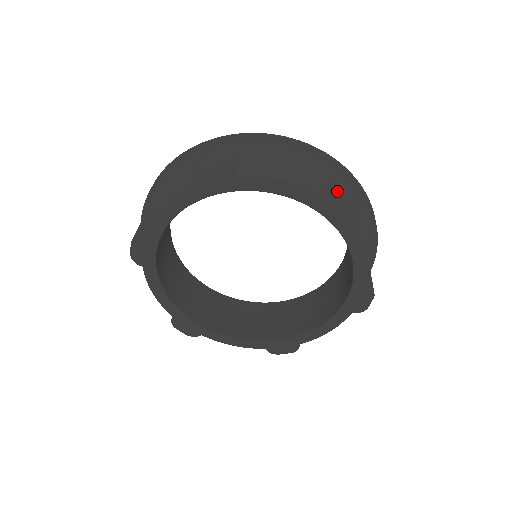
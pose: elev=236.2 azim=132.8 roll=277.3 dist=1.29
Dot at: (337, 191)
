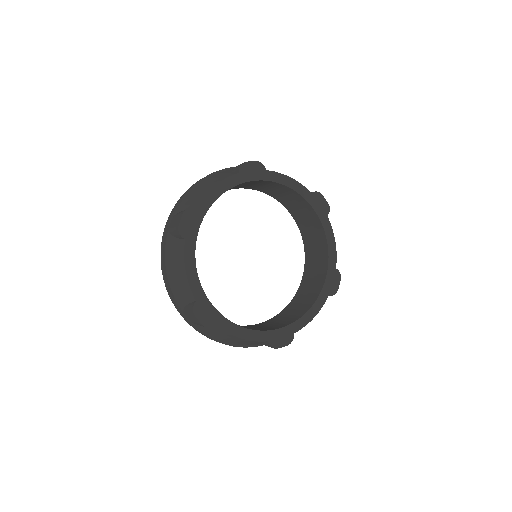
Dot at: (317, 192)
